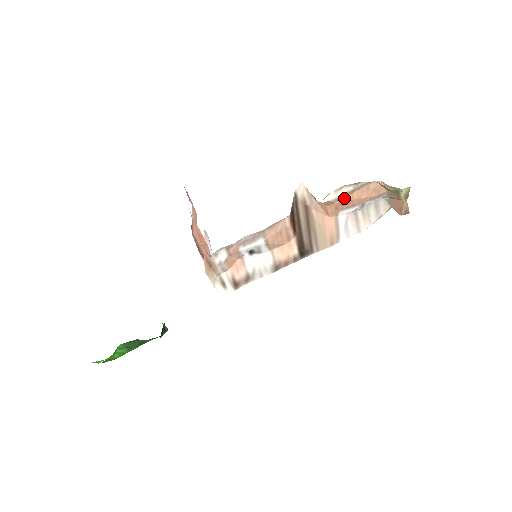
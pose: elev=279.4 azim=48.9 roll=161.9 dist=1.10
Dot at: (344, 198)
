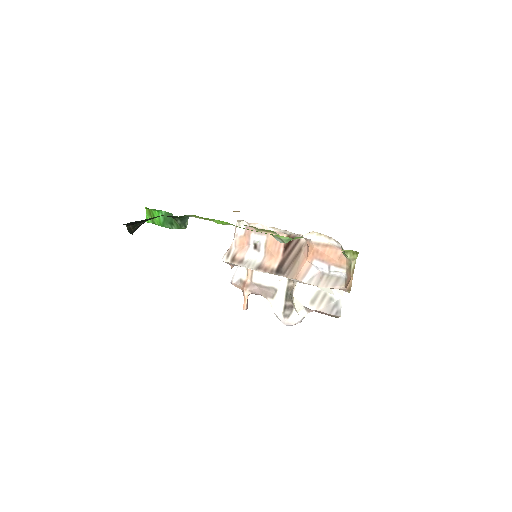
Dot at: (320, 247)
